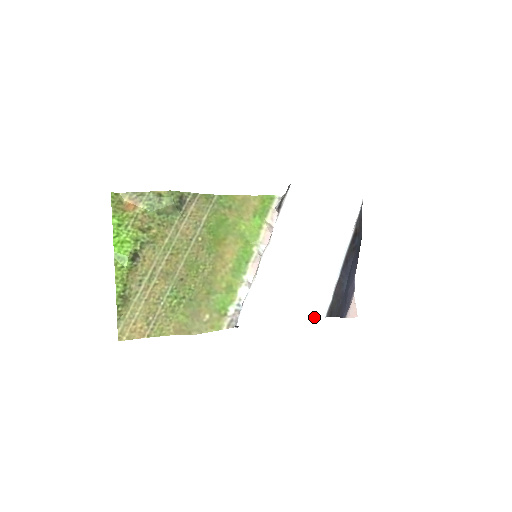
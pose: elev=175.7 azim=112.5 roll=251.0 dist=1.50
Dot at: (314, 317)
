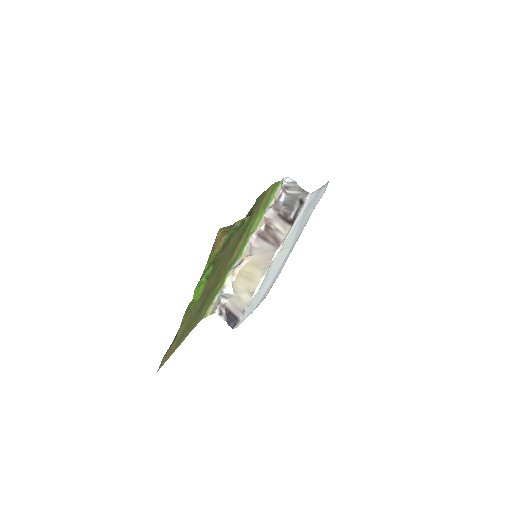
Dot at: occluded
